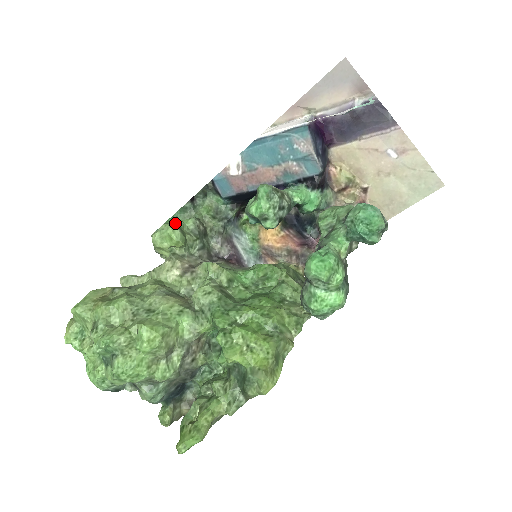
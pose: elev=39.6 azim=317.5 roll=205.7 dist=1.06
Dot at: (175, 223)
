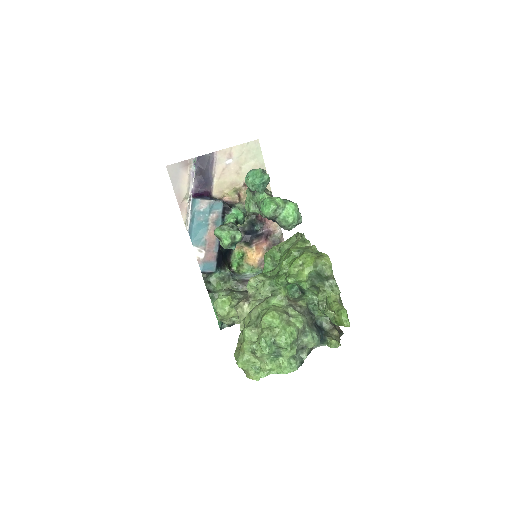
Dot at: occluded
